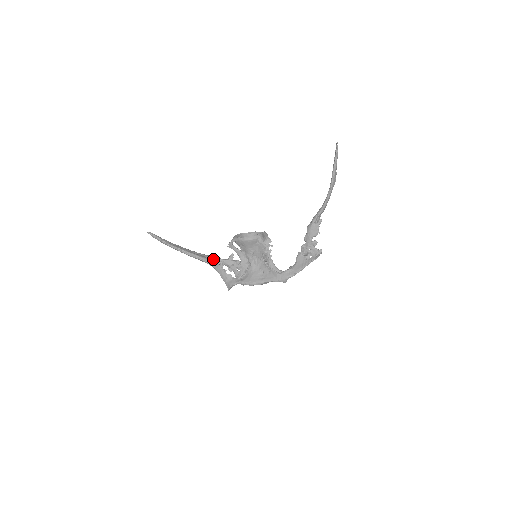
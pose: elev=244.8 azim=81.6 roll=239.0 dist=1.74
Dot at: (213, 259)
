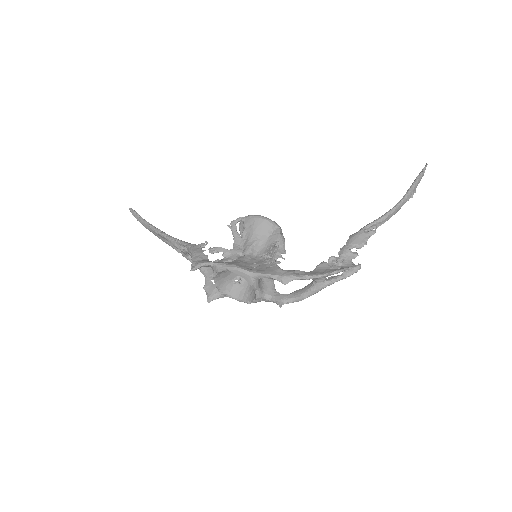
Dot at: (190, 253)
